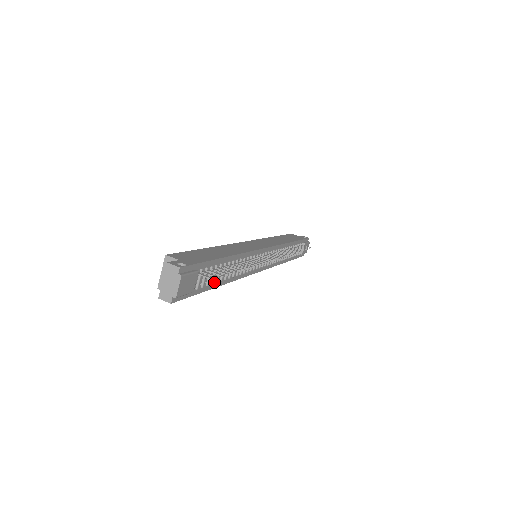
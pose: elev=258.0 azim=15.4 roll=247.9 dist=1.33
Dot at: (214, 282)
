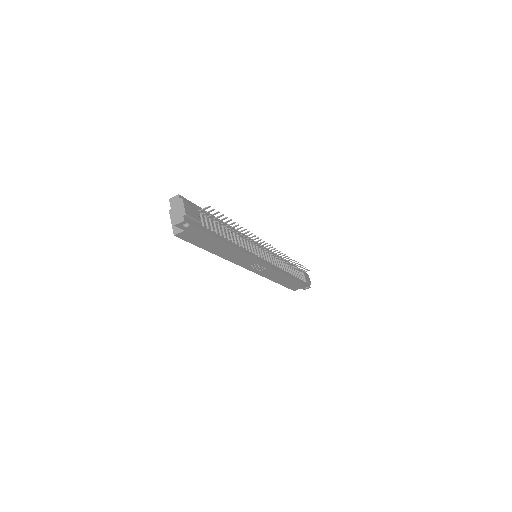
Dot at: (219, 235)
